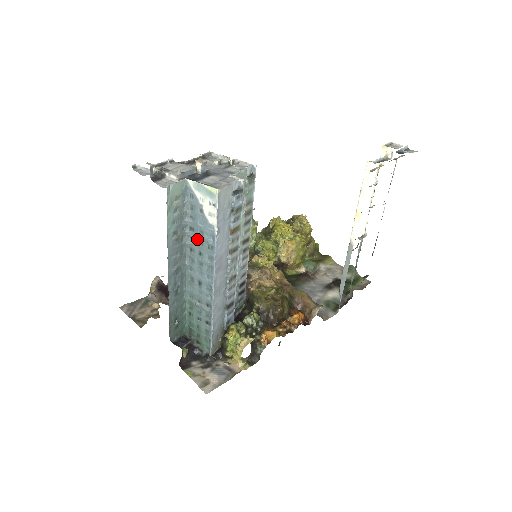
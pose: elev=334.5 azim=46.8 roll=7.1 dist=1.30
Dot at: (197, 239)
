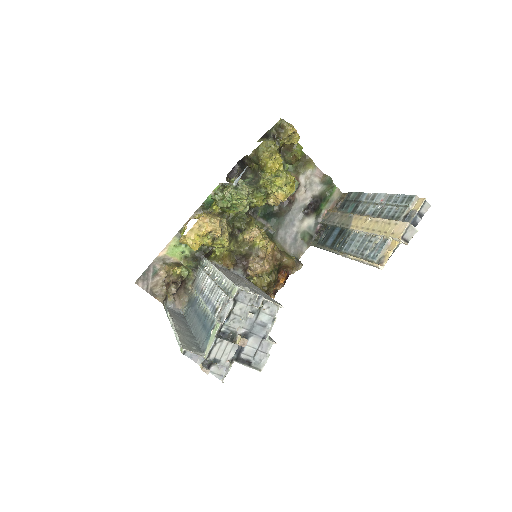
Dot at: occluded
